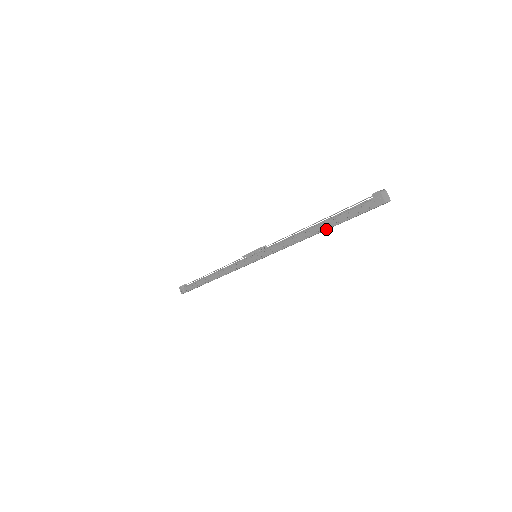
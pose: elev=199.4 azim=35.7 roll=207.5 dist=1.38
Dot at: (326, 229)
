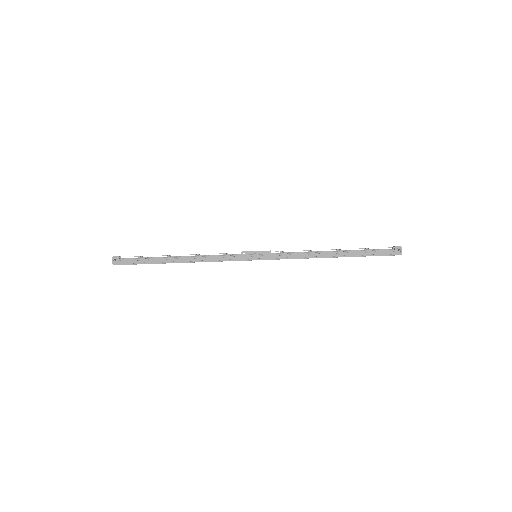
Dot at: occluded
